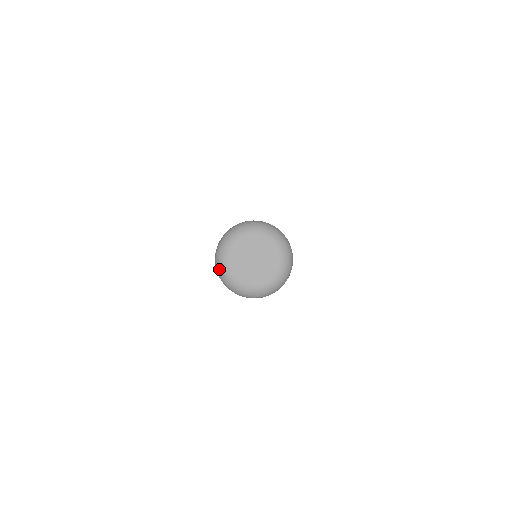
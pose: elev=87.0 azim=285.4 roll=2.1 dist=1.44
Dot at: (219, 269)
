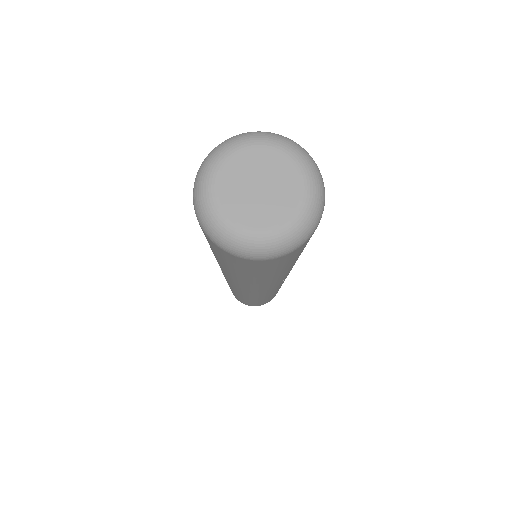
Dot at: (212, 153)
